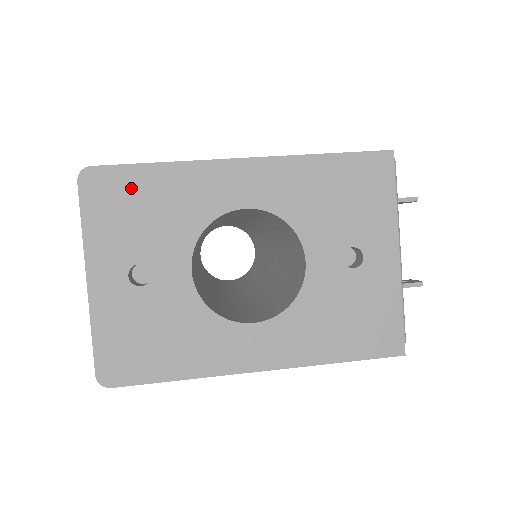
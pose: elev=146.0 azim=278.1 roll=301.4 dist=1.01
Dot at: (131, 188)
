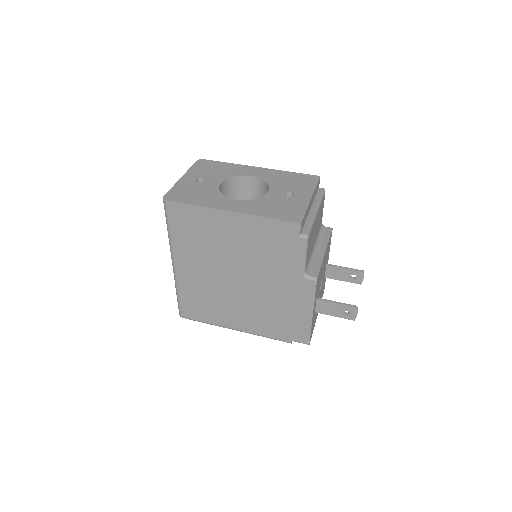
Dot at: (213, 165)
